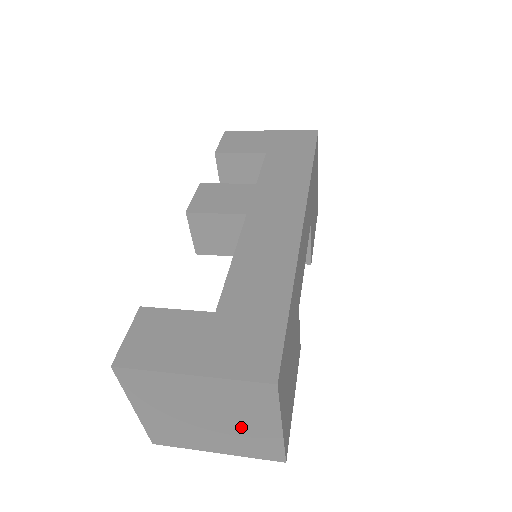
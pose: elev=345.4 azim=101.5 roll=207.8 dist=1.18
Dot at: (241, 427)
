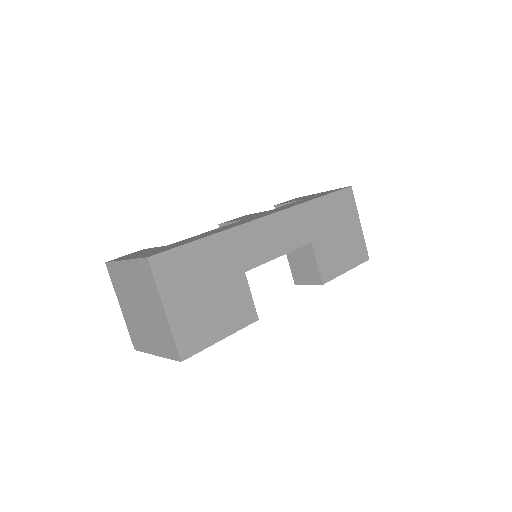
Dot at: (153, 315)
